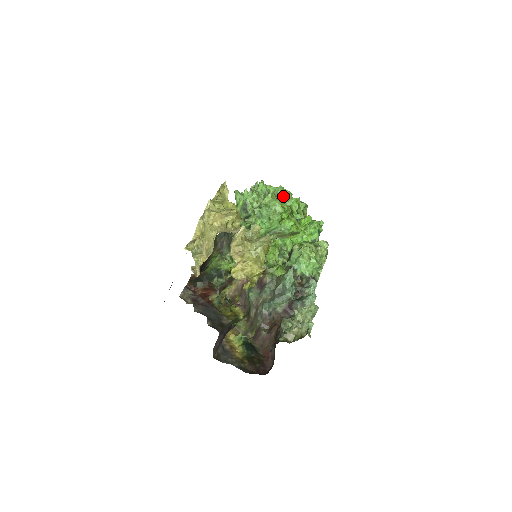
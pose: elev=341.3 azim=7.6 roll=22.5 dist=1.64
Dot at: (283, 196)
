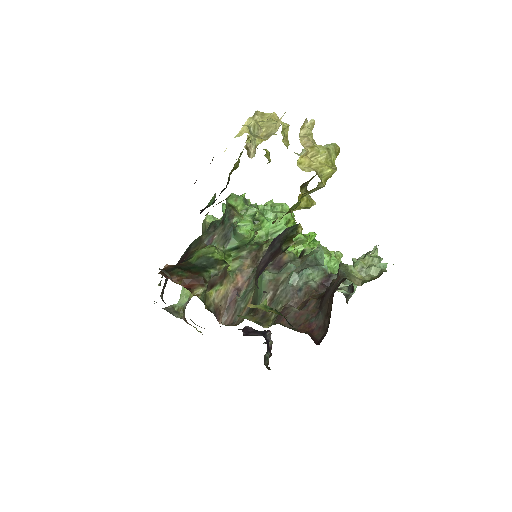
Dot at: occluded
